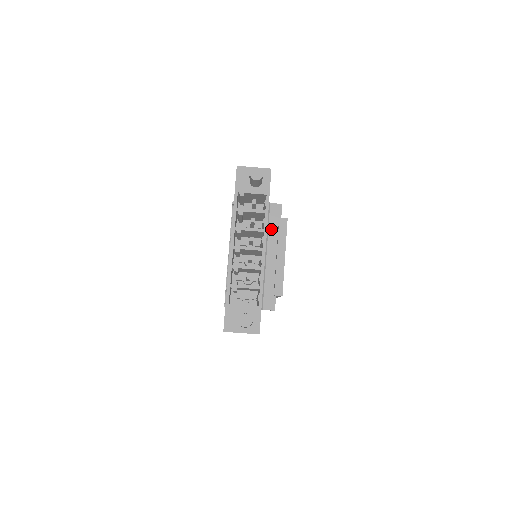
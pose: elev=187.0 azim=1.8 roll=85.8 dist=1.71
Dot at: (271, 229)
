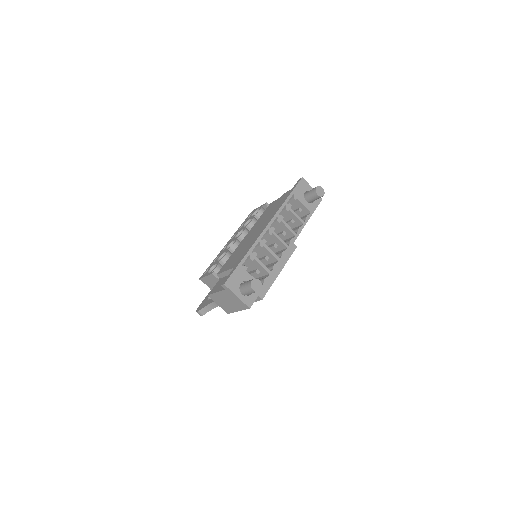
Dot at: occluded
